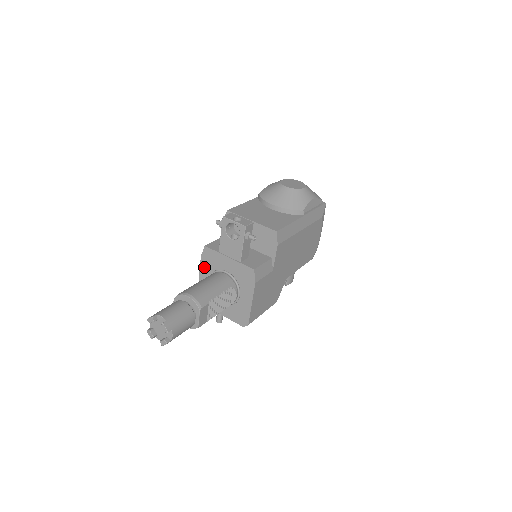
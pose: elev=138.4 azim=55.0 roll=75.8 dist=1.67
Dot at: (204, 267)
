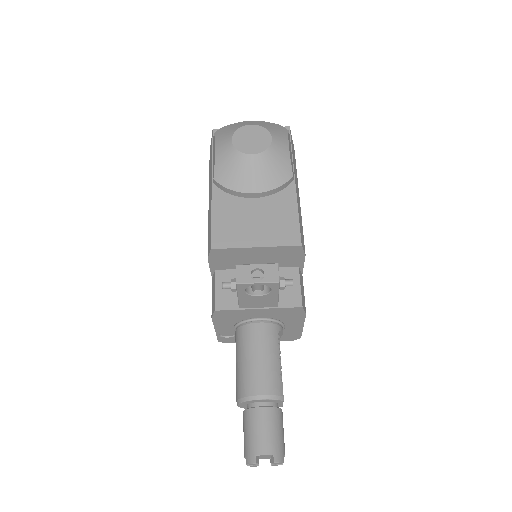
Dot at: (220, 323)
